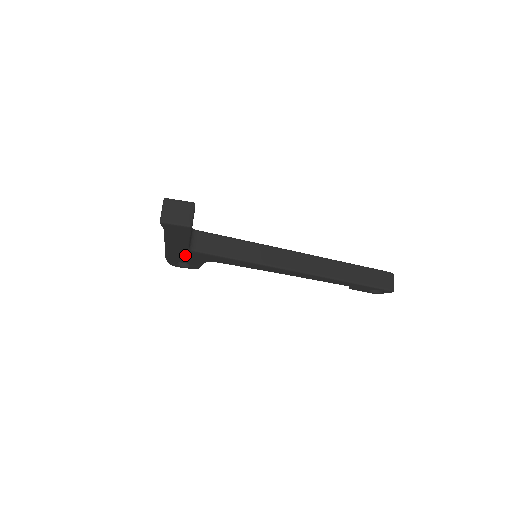
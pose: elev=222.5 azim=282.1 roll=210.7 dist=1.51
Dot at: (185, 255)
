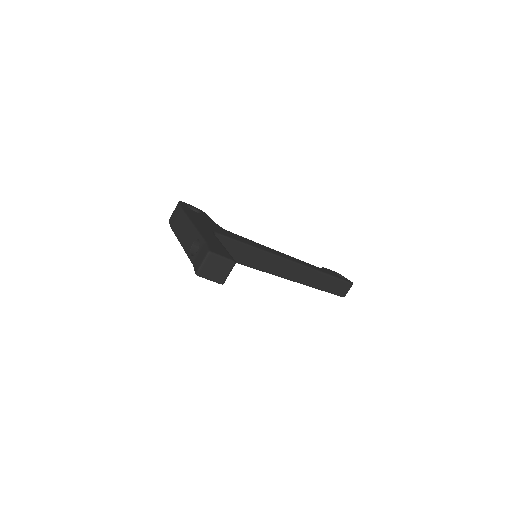
Dot at: occluded
